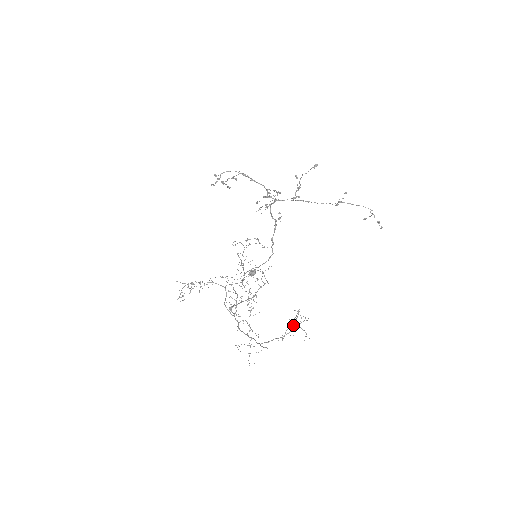
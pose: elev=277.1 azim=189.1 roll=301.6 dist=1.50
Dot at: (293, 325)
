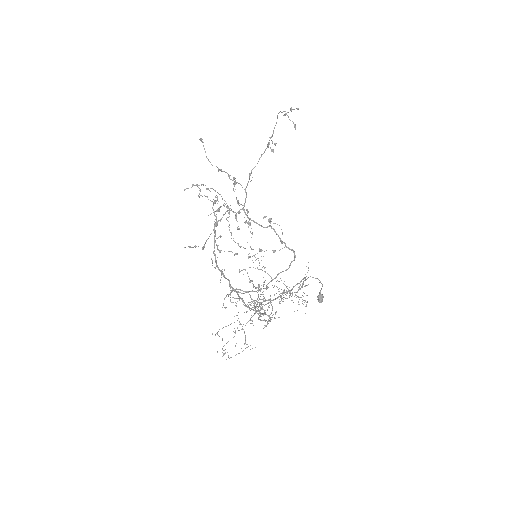
Dot at: (214, 214)
